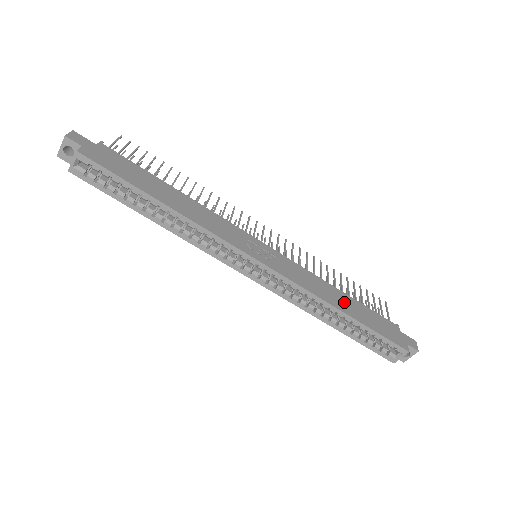
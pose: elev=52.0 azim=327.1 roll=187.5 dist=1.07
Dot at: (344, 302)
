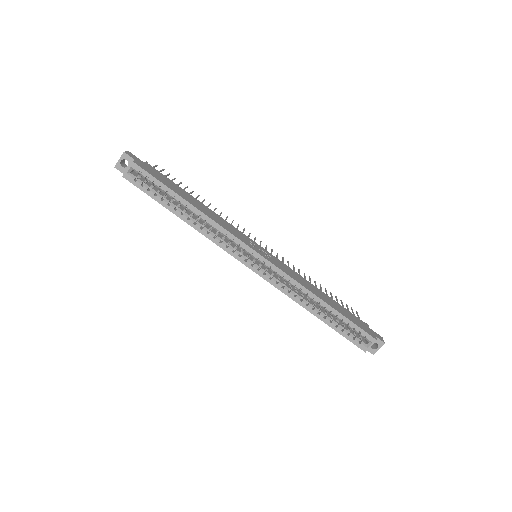
Dot at: (324, 297)
